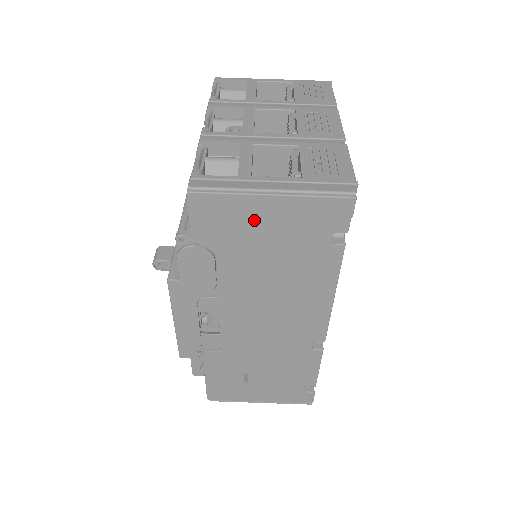
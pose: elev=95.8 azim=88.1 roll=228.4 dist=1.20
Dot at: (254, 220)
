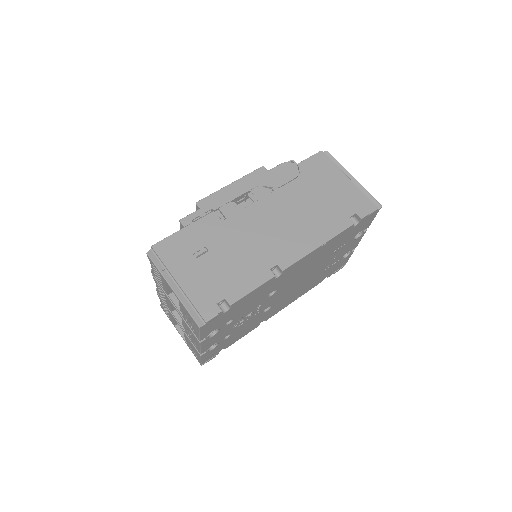
Dot at: (332, 180)
